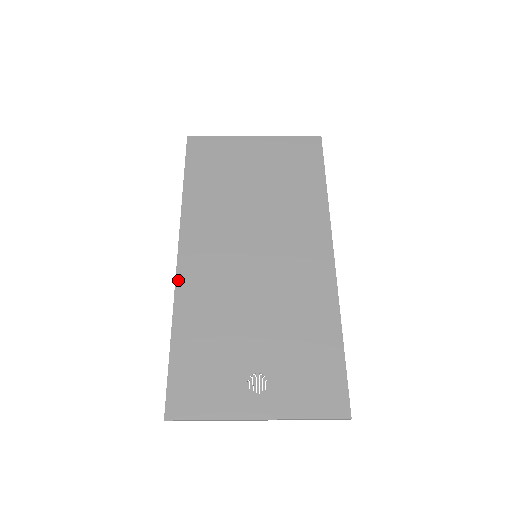
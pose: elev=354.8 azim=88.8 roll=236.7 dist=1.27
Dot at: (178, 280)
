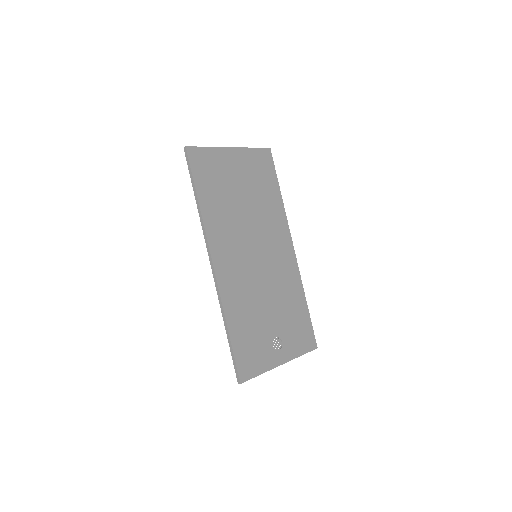
Dot at: (219, 285)
